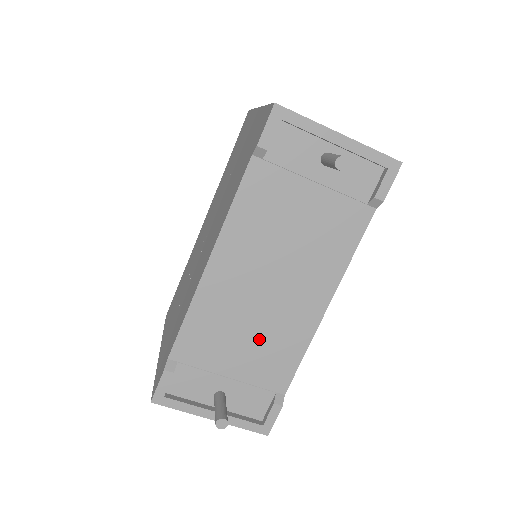
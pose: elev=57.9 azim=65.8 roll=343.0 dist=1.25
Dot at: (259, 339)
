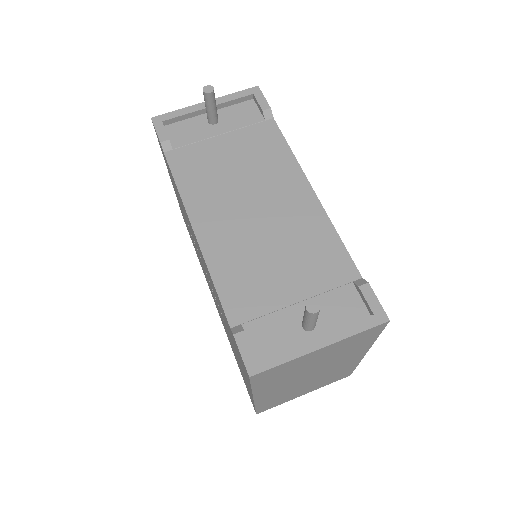
Dot at: (289, 252)
